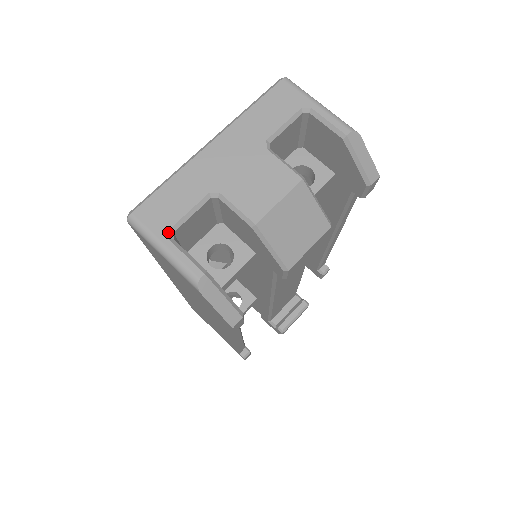
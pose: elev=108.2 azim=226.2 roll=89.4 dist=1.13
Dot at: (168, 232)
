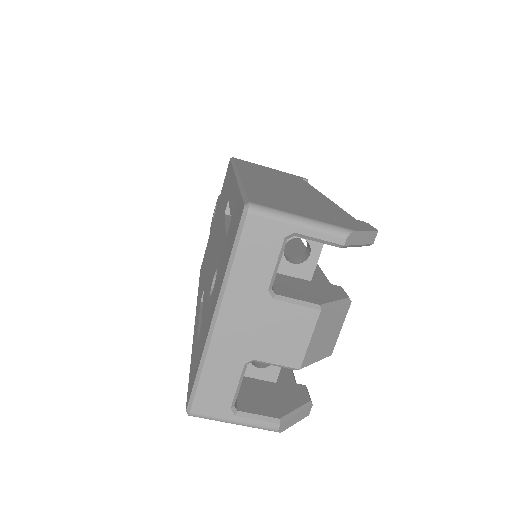
Dot at: (231, 411)
